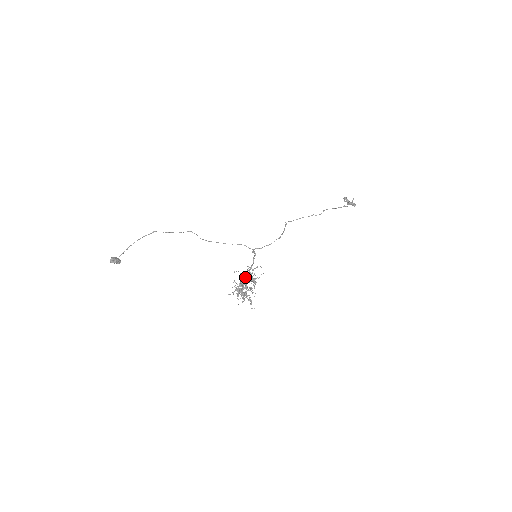
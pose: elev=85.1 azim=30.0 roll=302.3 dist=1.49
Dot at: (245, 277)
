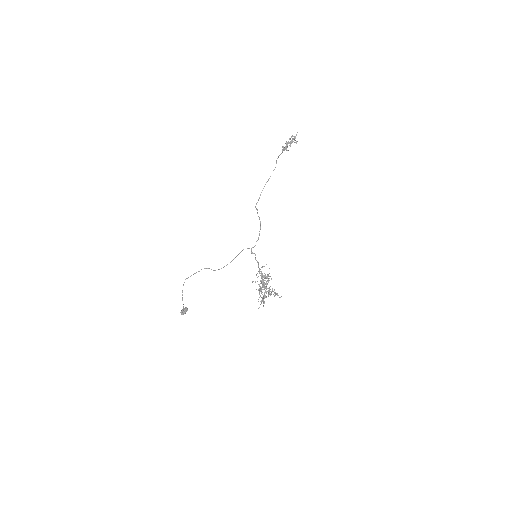
Dot at: (260, 291)
